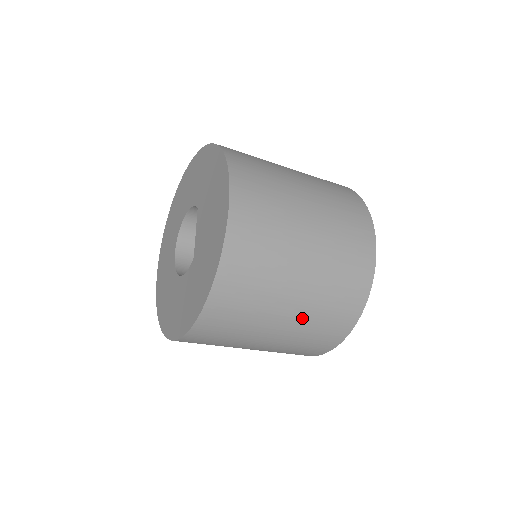
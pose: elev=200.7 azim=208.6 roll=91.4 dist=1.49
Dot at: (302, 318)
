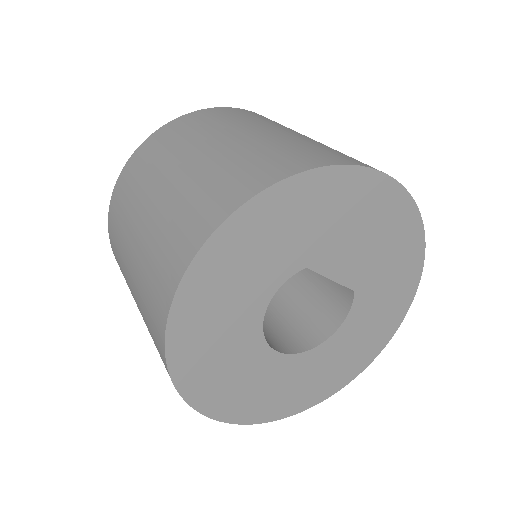
Dot at: (232, 149)
